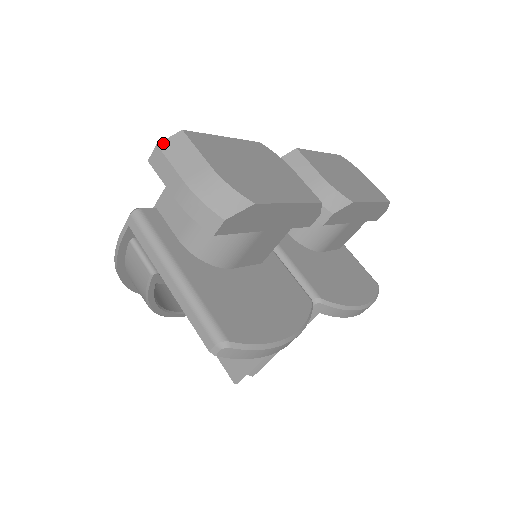
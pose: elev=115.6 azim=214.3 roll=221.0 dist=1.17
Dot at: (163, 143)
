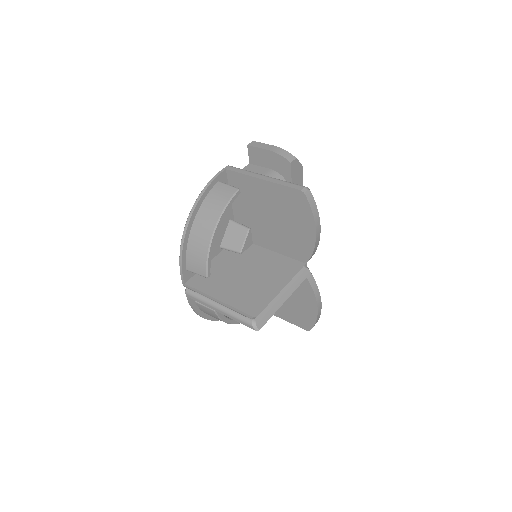
Dot at: occluded
